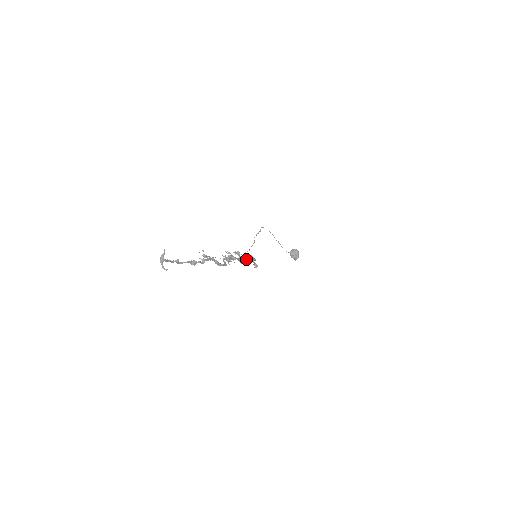
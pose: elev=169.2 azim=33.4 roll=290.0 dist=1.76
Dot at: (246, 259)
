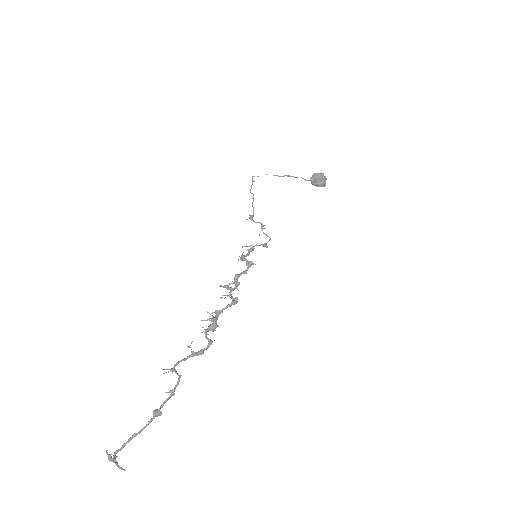
Dot at: (243, 273)
